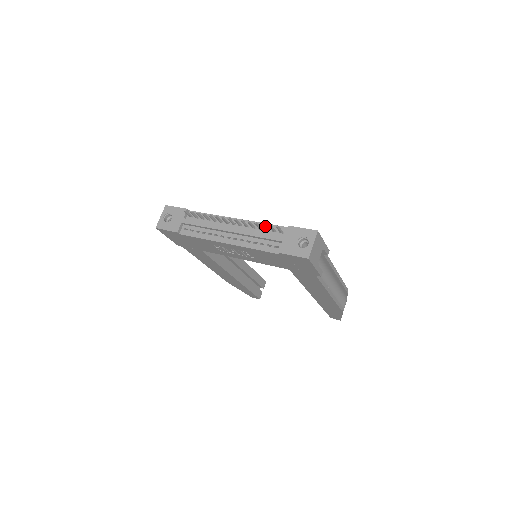
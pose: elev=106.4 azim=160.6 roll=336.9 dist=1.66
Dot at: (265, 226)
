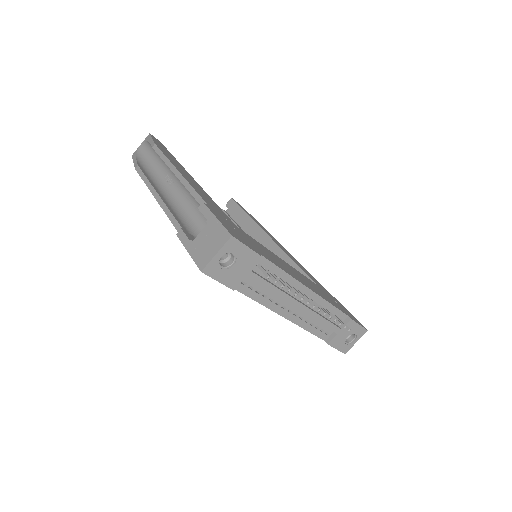
Dot at: (337, 320)
